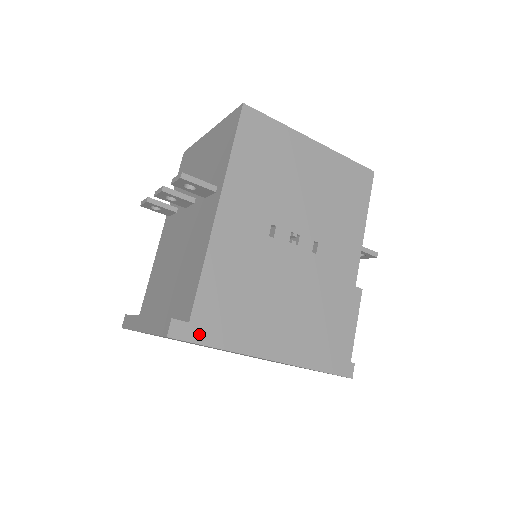
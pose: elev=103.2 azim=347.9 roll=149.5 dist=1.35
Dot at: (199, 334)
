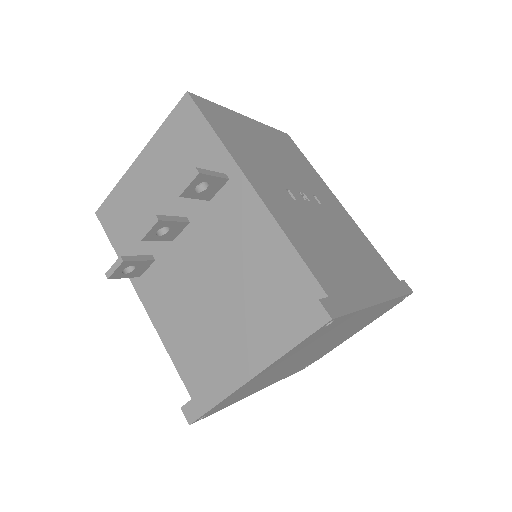
Dot at: (341, 304)
